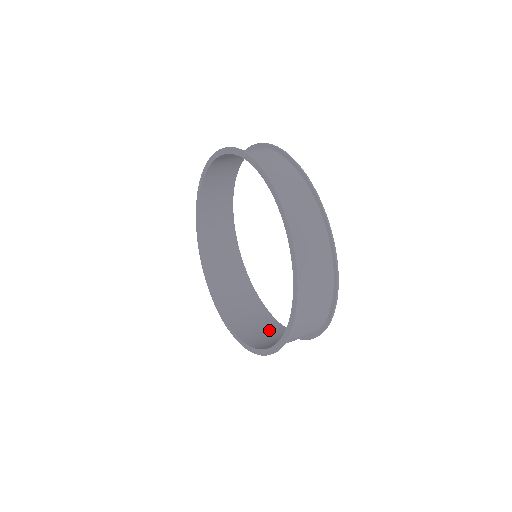
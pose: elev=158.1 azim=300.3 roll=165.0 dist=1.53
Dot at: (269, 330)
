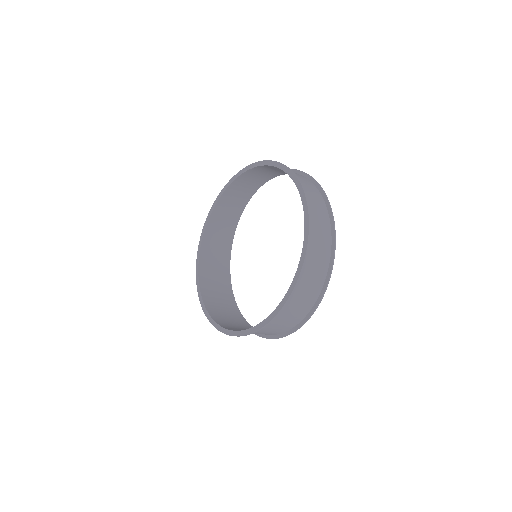
Dot at: (243, 327)
